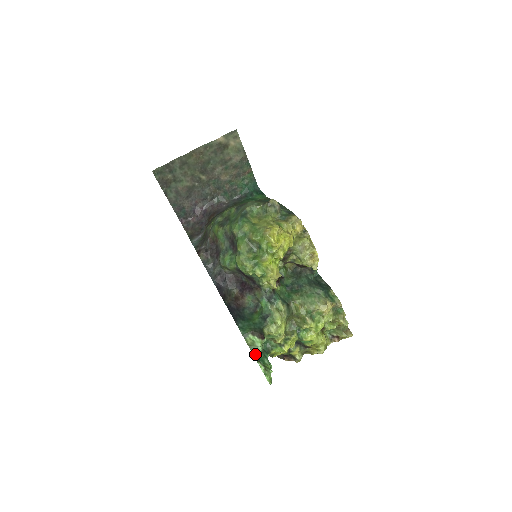
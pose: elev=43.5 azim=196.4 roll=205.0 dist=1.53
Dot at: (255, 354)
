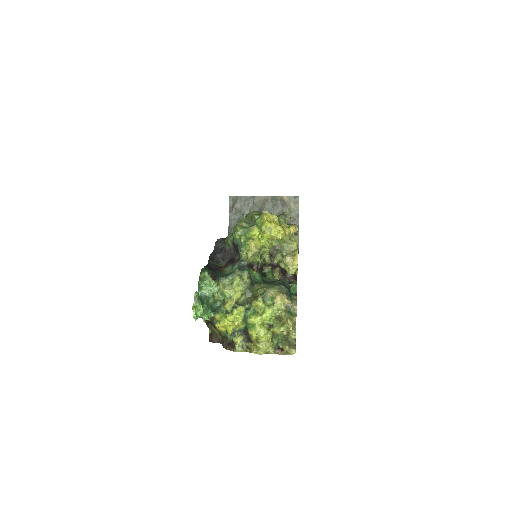
Dot at: (201, 292)
